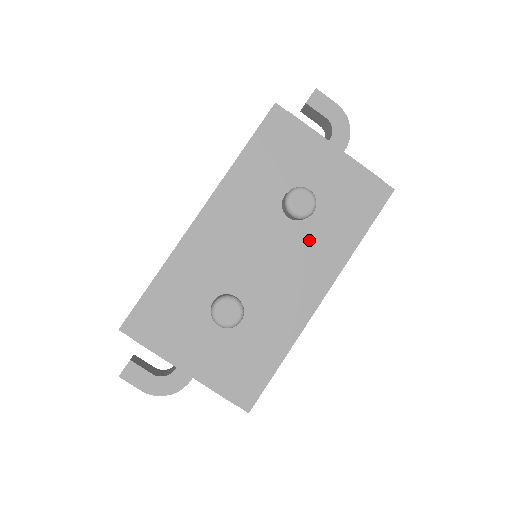
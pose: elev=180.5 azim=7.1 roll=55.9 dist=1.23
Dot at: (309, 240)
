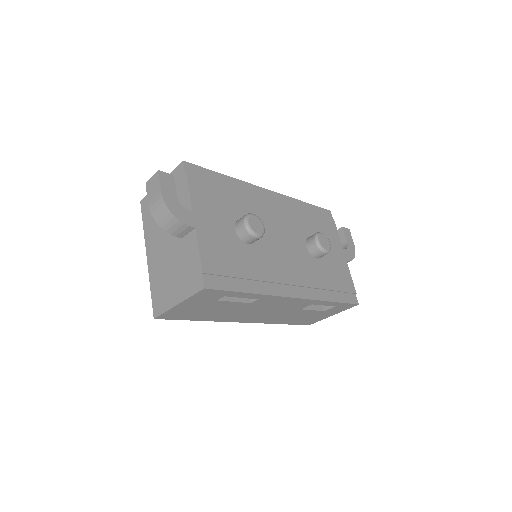
Dot at: (309, 266)
